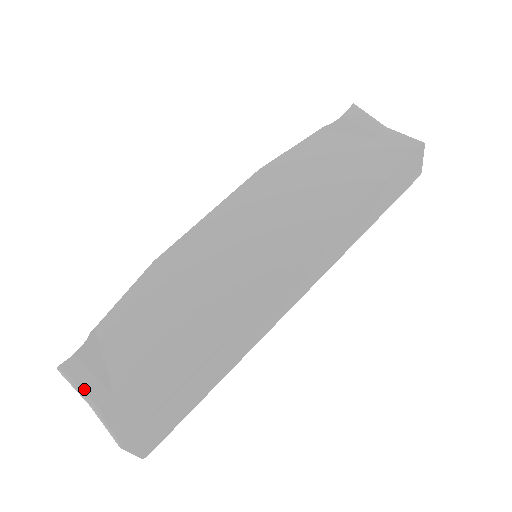
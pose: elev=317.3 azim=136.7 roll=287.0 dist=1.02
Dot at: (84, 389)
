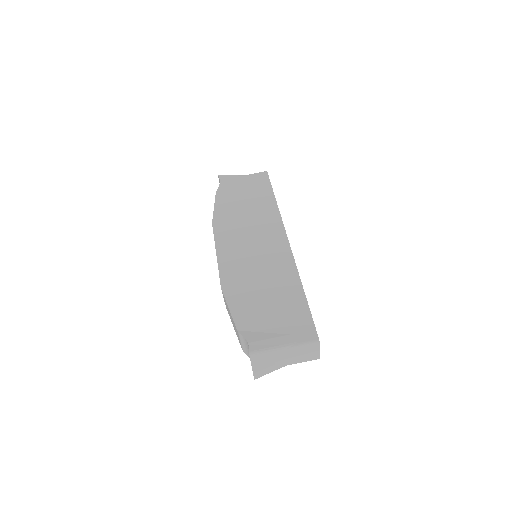
Dot at: (274, 345)
